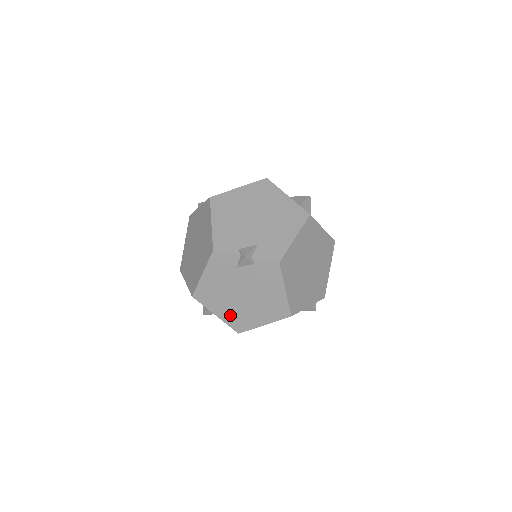
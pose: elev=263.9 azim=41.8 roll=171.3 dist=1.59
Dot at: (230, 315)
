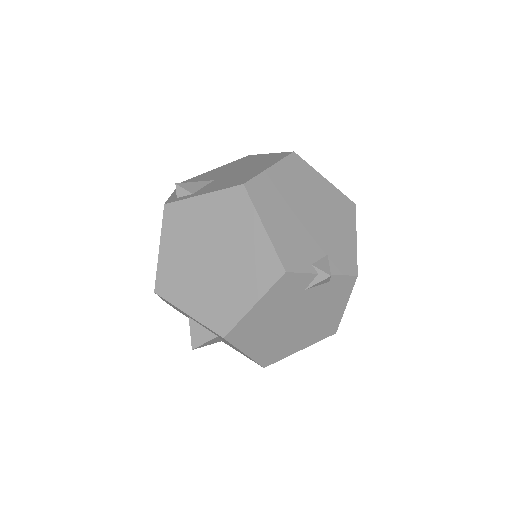
Dot at: (265, 349)
